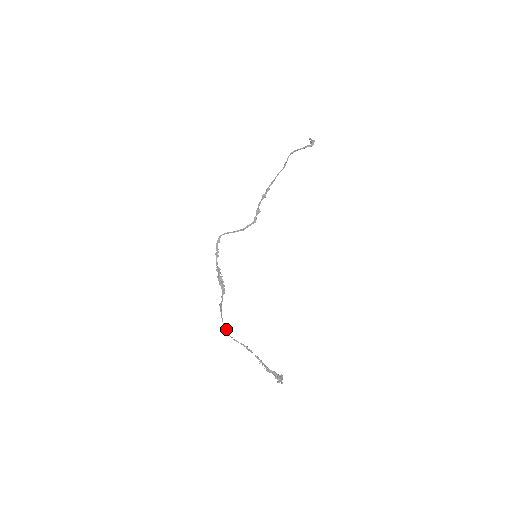
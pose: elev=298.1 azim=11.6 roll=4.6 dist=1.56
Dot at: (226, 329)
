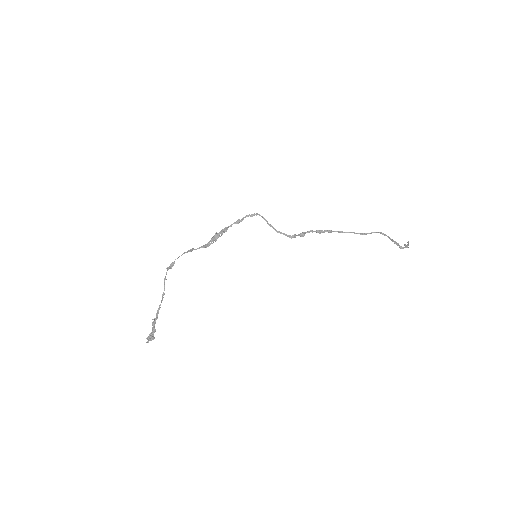
Dot at: (171, 266)
